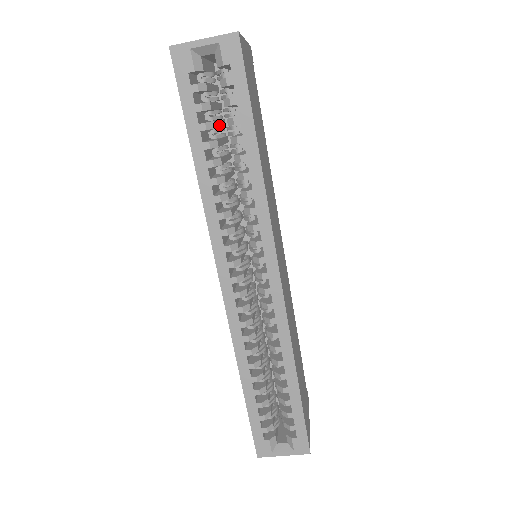
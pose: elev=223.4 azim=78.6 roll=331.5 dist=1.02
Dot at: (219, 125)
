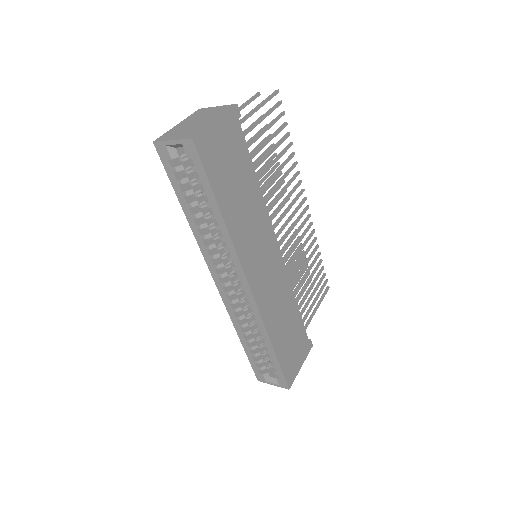
Dot at: occluded
